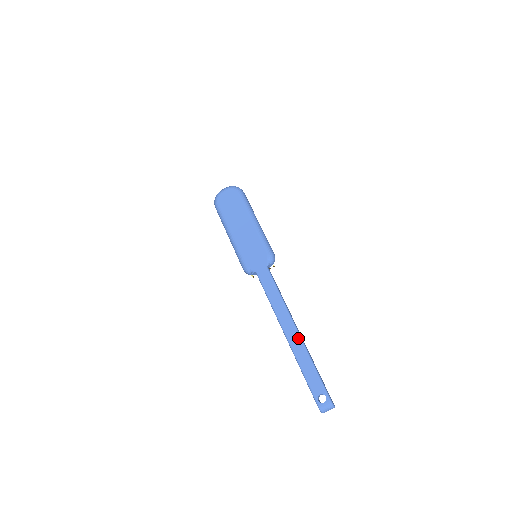
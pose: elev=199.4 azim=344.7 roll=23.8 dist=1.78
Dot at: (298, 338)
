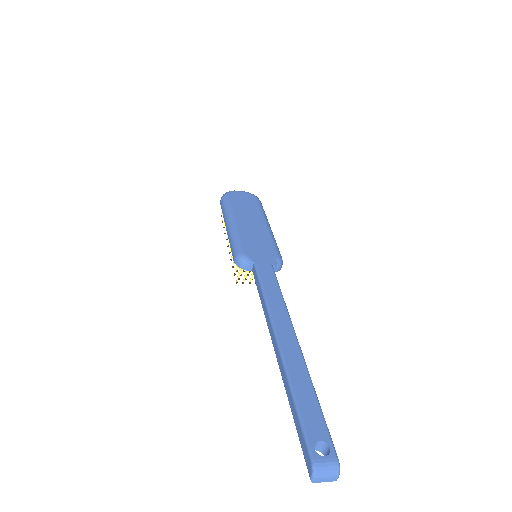
Dot at: (298, 350)
